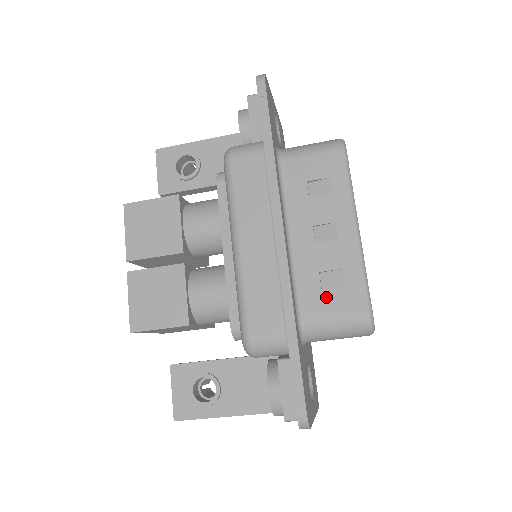
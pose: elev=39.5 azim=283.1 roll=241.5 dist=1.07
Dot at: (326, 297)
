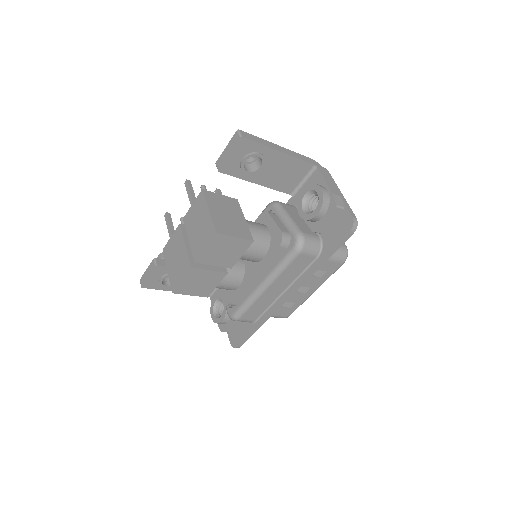
Dot at: (280, 310)
